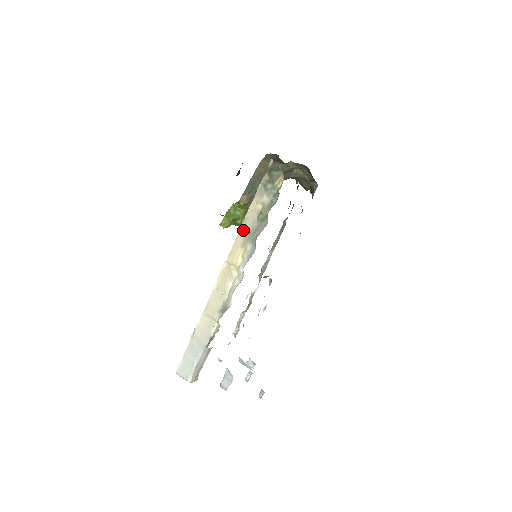
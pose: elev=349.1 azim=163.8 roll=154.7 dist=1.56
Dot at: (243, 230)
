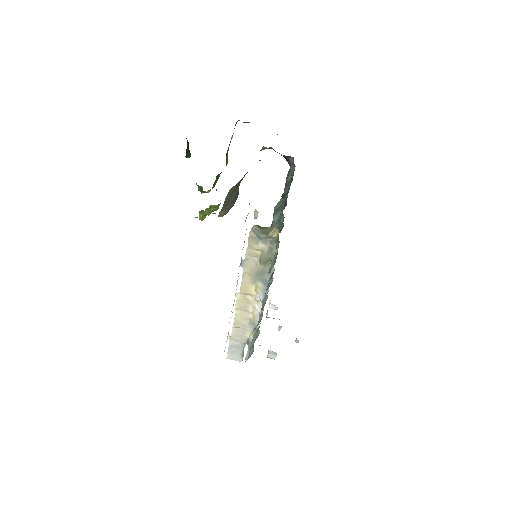
Dot at: (247, 271)
